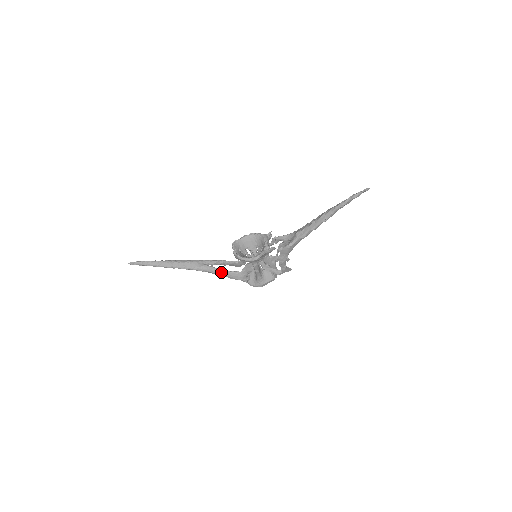
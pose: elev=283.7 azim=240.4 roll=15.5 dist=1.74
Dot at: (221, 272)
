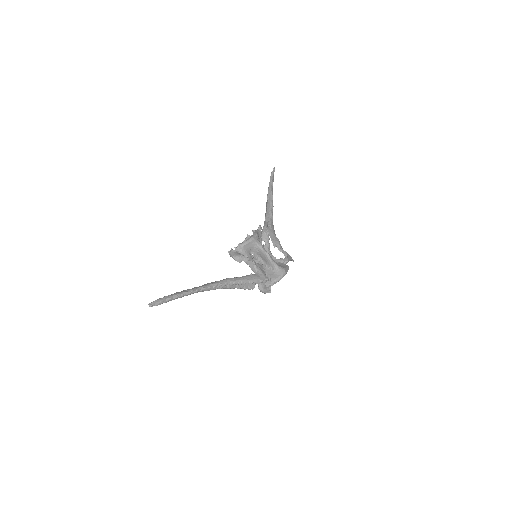
Dot at: (242, 278)
